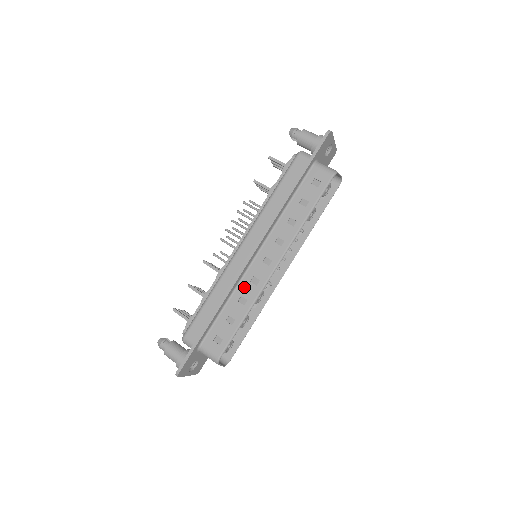
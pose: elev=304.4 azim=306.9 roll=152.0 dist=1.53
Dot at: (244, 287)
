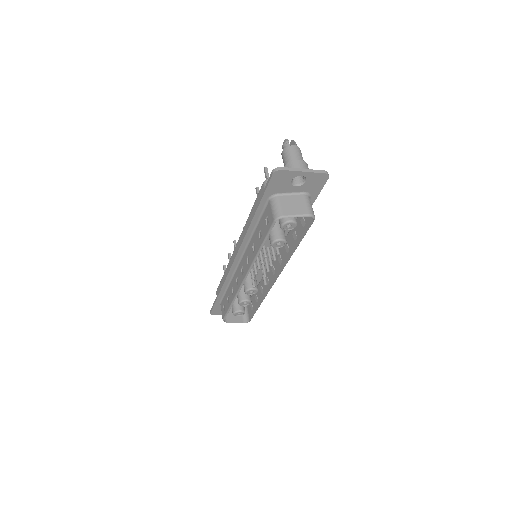
Dot at: (234, 281)
